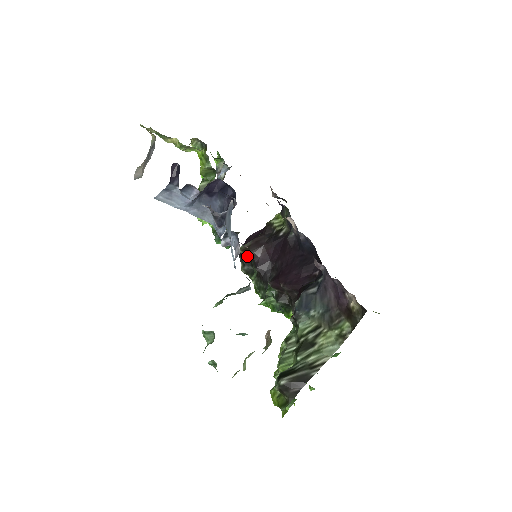
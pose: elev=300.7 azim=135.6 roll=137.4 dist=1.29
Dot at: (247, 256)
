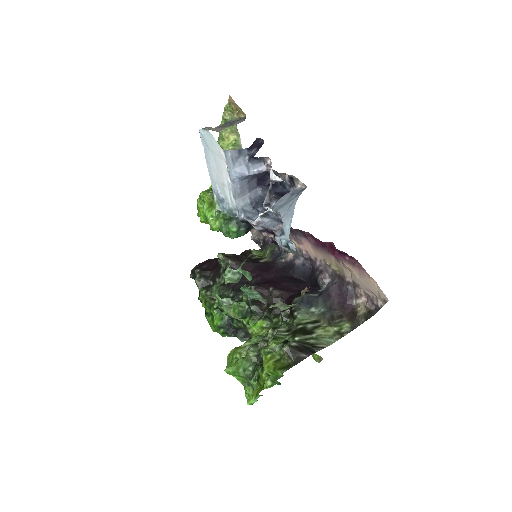
Dot at: (275, 240)
